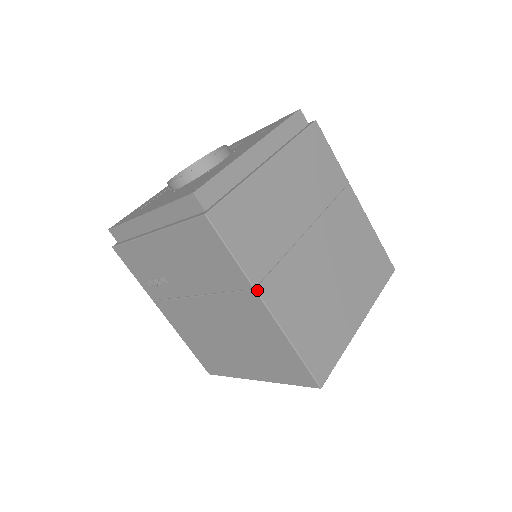
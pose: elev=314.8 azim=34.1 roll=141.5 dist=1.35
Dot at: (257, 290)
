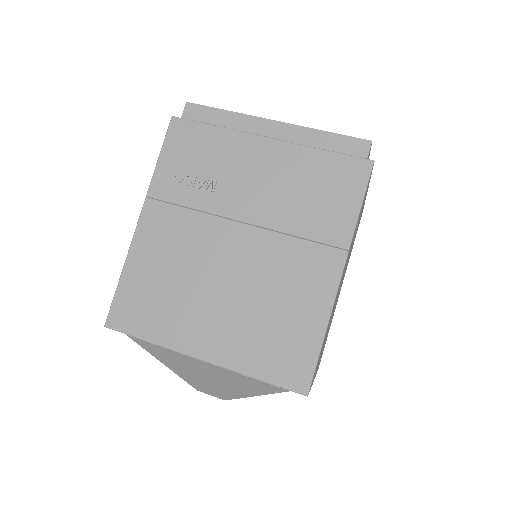
Dot at: (348, 253)
